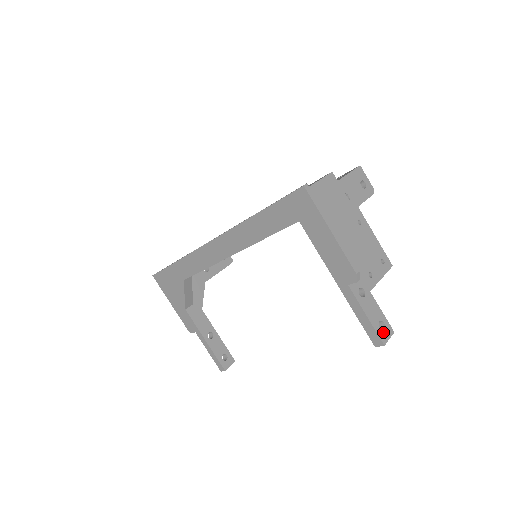
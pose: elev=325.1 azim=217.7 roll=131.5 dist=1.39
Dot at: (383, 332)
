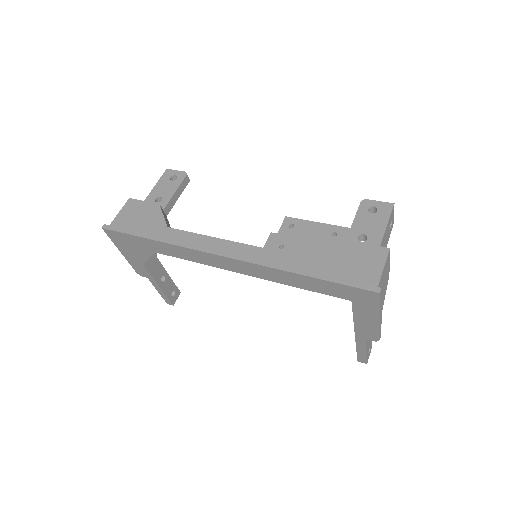
Dot at: (369, 354)
